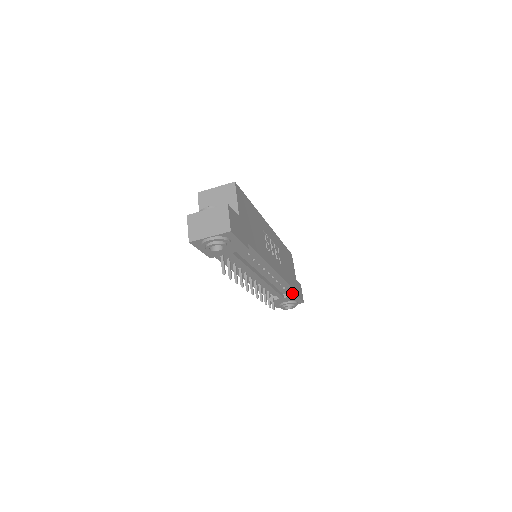
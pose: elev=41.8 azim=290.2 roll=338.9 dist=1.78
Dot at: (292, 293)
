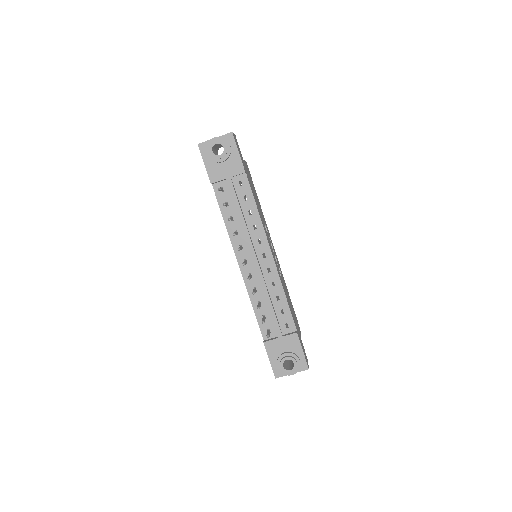
Dot at: (293, 332)
